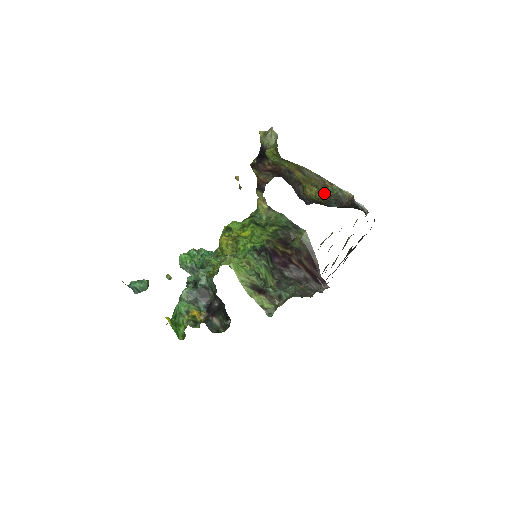
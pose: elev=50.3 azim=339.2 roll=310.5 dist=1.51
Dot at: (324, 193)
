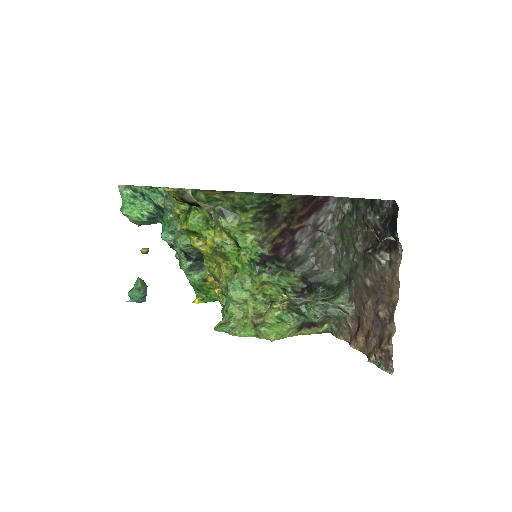
Dot at: occluded
